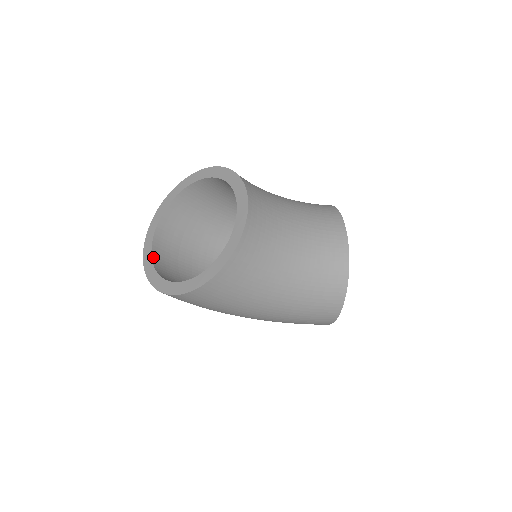
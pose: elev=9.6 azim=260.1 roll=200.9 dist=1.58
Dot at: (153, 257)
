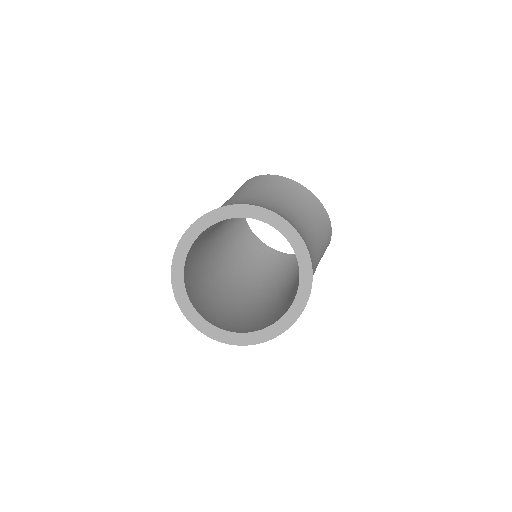
Dot at: (218, 327)
